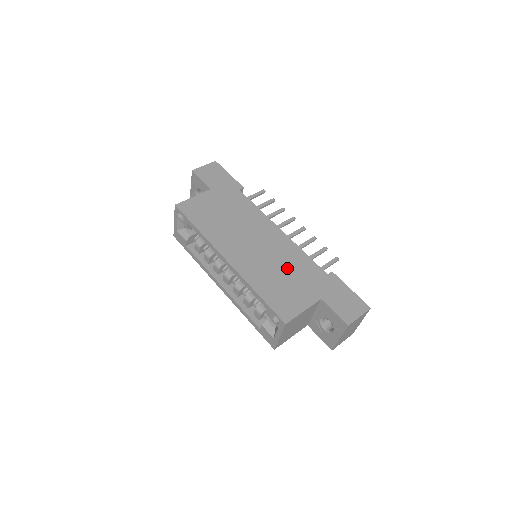
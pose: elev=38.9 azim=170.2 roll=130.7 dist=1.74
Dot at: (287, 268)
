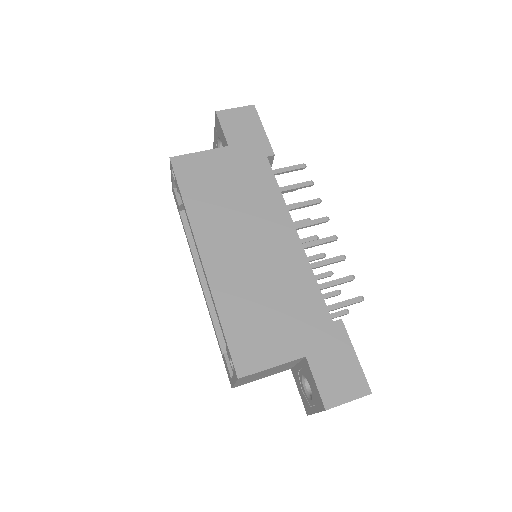
Dot at: (279, 295)
